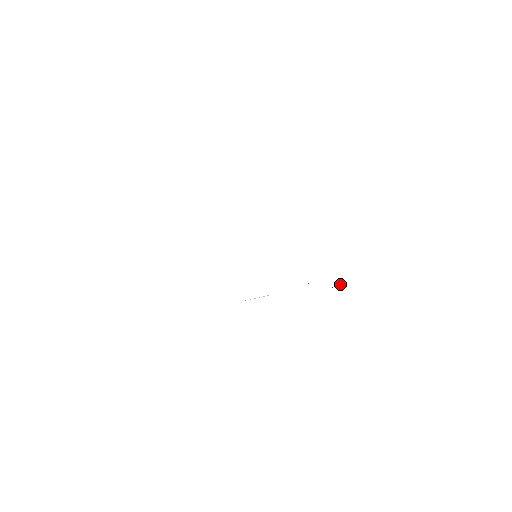
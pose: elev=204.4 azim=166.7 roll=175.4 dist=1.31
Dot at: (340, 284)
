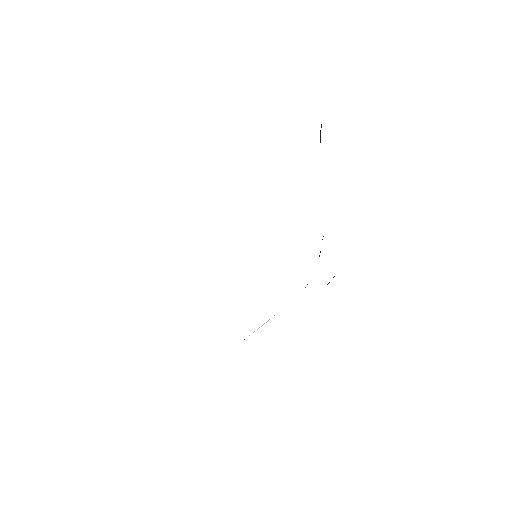
Dot at: (334, 276)
